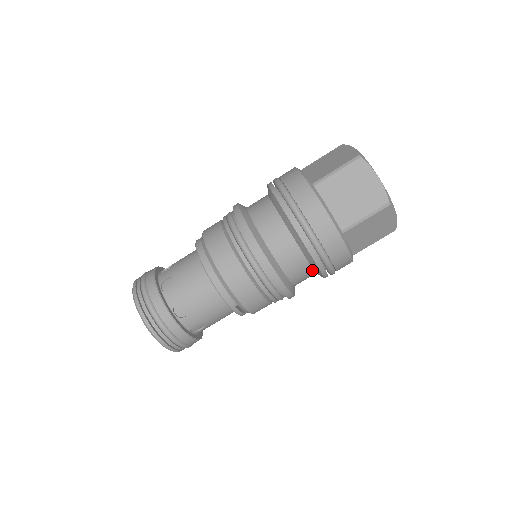
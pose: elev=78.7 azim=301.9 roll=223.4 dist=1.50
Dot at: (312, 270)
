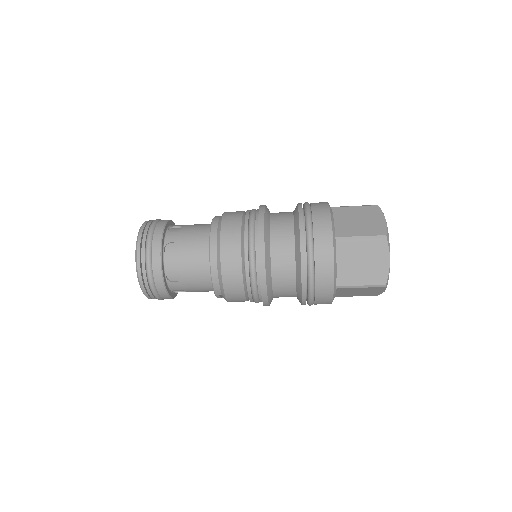
Dot at: (295, 296)
